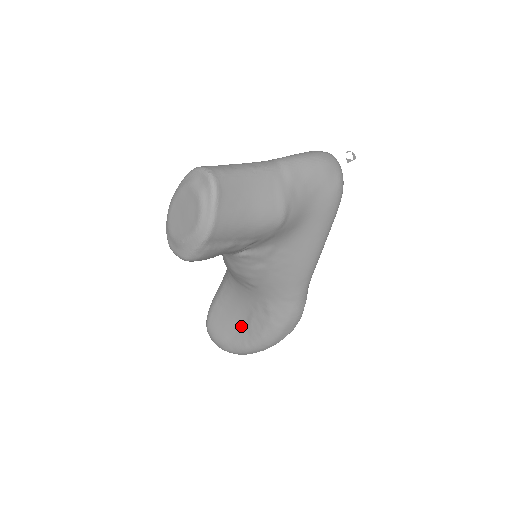
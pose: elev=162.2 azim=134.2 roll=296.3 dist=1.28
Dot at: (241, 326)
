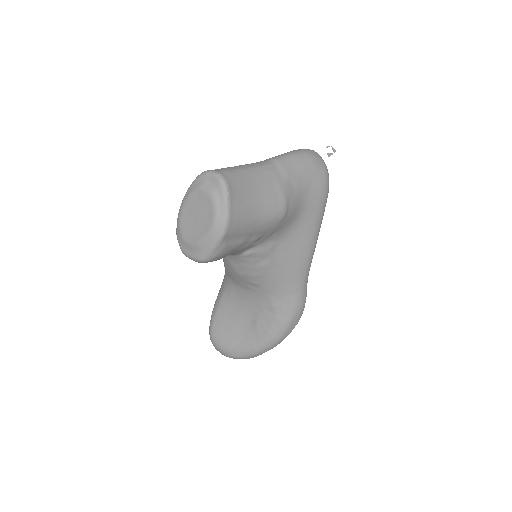
Dot at: (247, 329)
